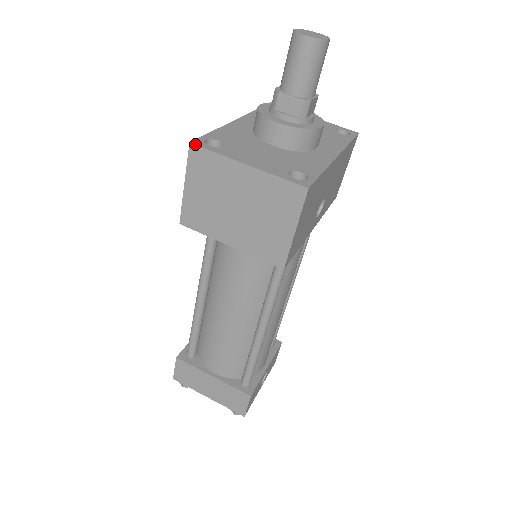
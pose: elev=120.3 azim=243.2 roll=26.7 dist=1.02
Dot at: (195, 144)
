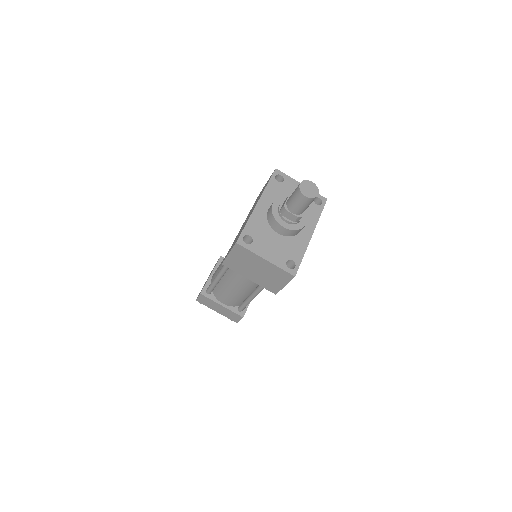
Dot at: (239, 244)
